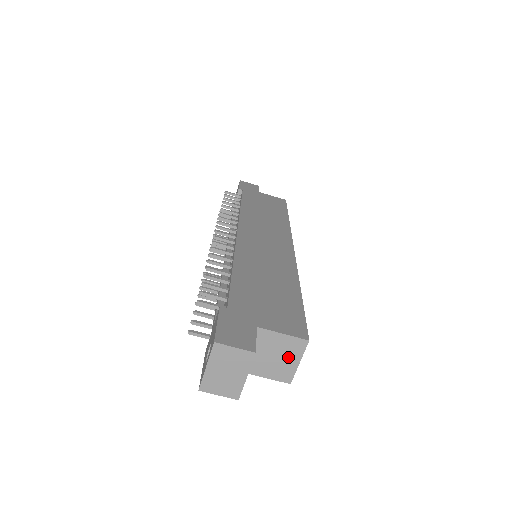
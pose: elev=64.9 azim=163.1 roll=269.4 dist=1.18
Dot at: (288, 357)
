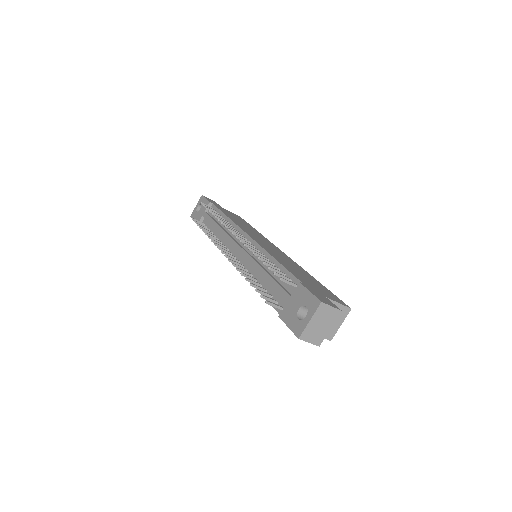
Dot at: (336, 320)
